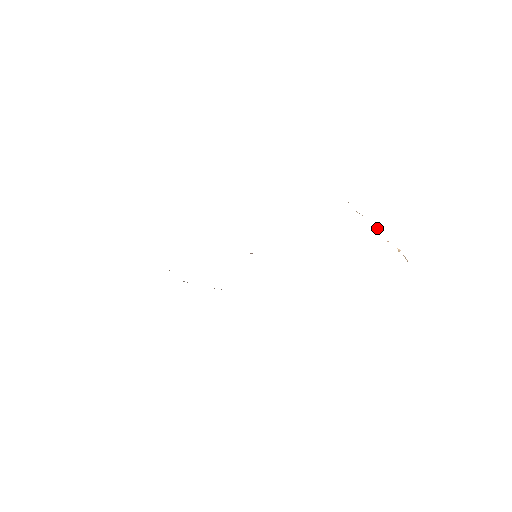
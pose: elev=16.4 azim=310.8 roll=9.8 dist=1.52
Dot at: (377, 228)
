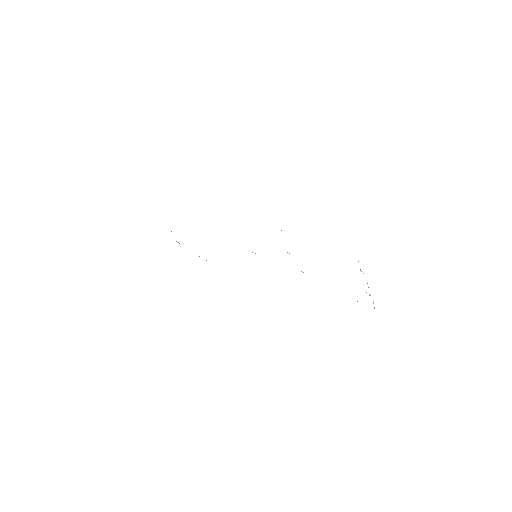
Dot at: occluded
